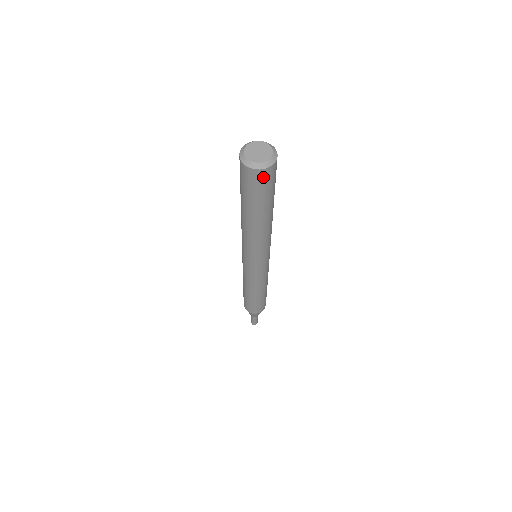
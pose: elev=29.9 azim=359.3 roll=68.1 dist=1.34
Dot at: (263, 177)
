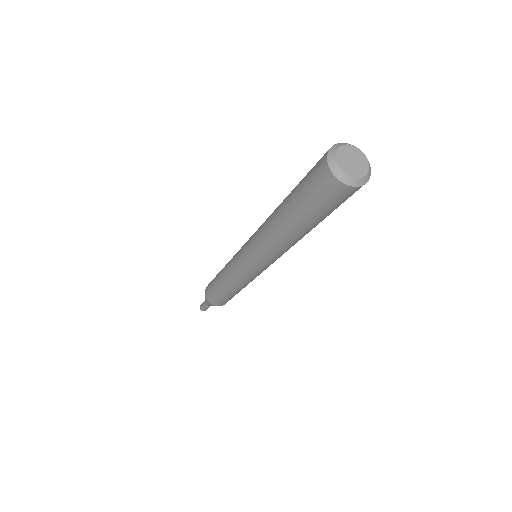
Dot at: (329, 186)
